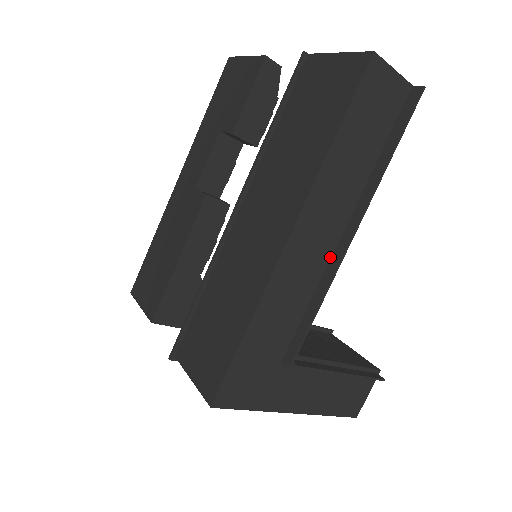
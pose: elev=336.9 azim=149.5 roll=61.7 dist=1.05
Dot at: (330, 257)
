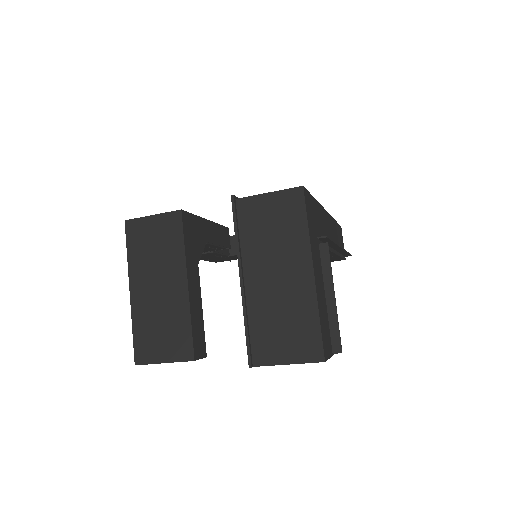
Dot at: occluded
